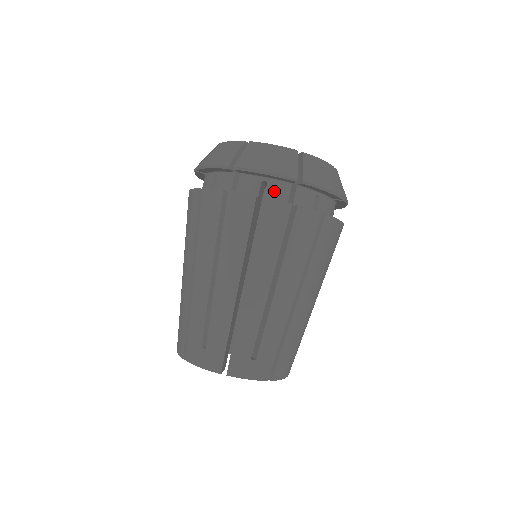
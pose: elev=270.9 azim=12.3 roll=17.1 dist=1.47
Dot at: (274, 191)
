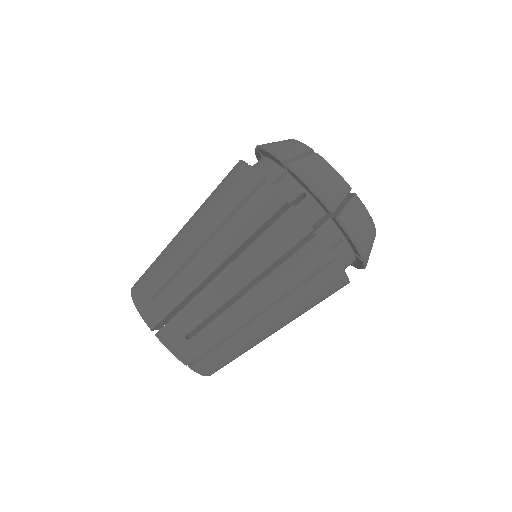
Dot at: (268, 171)
